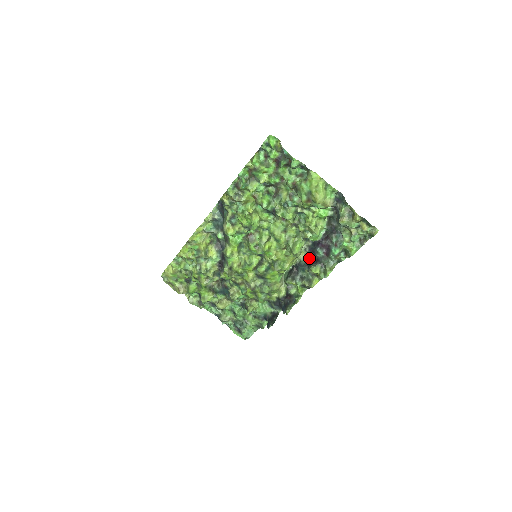
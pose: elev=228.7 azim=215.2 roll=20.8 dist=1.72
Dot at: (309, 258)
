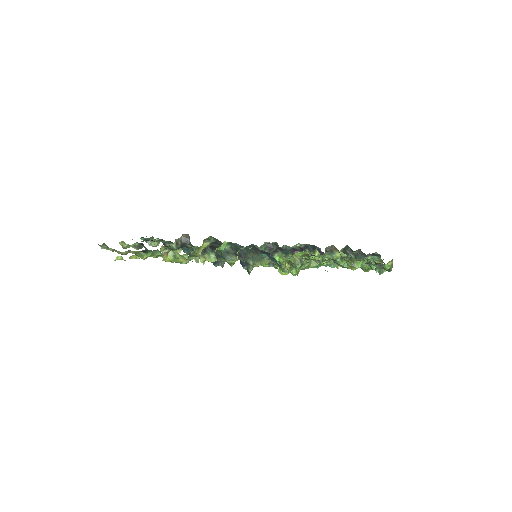
Dot at: (298, 248)
